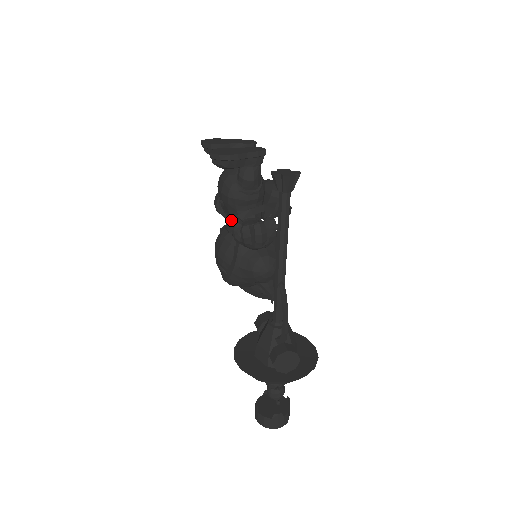
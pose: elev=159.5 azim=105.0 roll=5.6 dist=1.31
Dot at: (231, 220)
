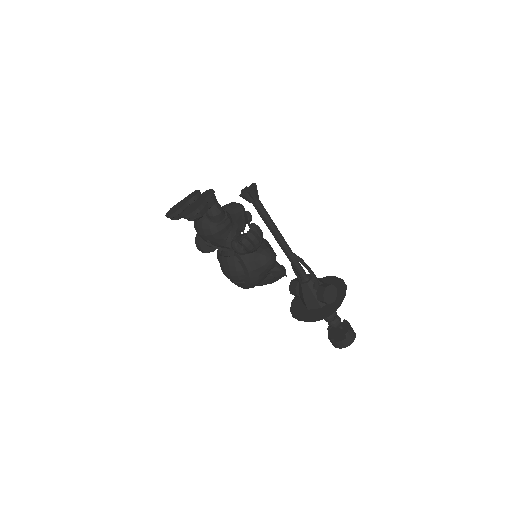
Dot at: (223, 248)
